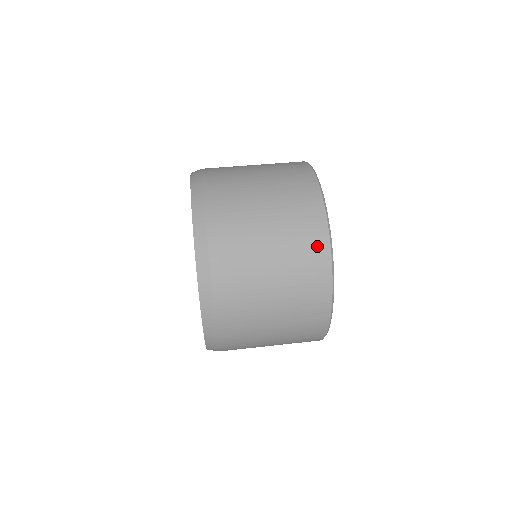
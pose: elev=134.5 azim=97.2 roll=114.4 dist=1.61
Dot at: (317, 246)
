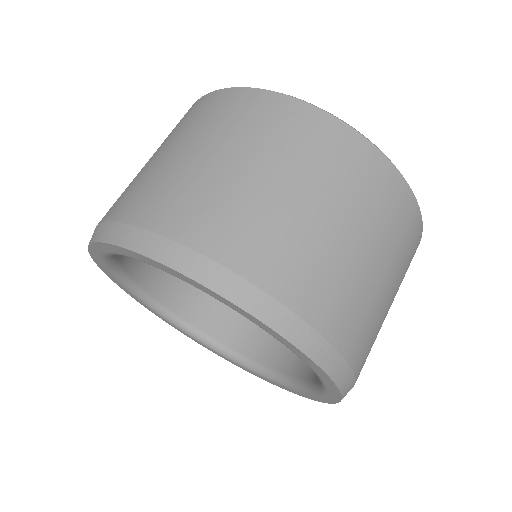
Dot at: occluded
